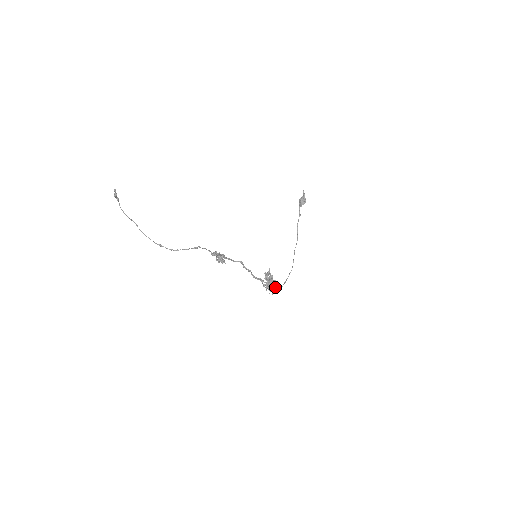
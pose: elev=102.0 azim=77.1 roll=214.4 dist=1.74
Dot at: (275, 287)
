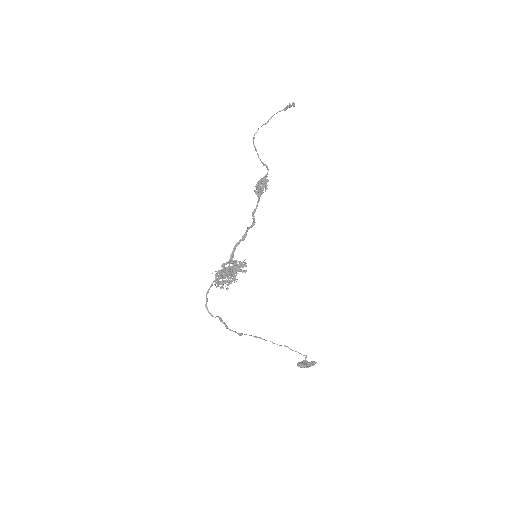
Dot at: (228, 277)
